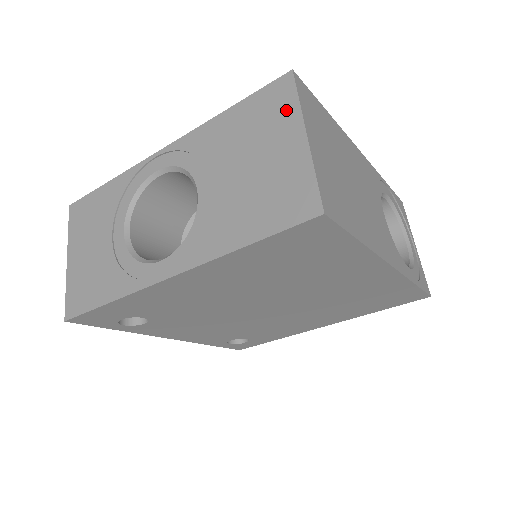
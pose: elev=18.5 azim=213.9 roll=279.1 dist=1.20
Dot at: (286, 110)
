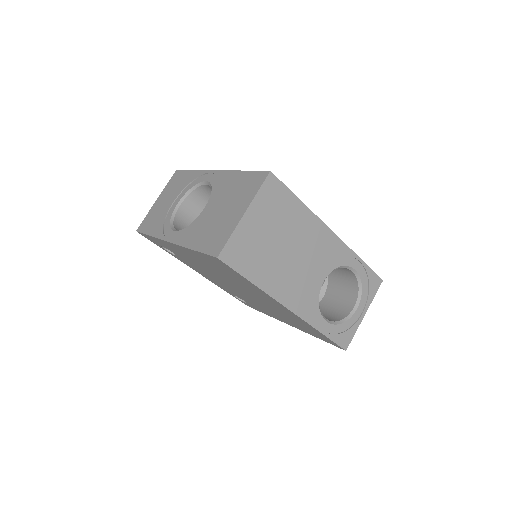
Dot at: (251, 192)
